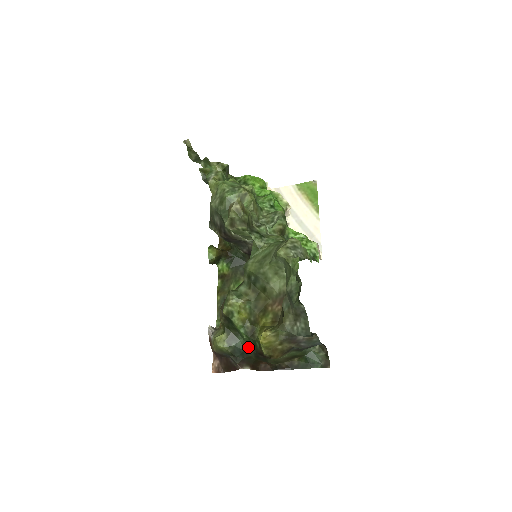
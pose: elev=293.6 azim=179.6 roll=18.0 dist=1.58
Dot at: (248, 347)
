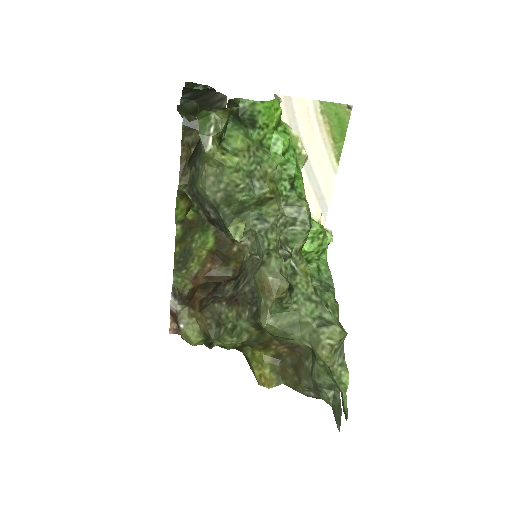
Dot at: occluded
